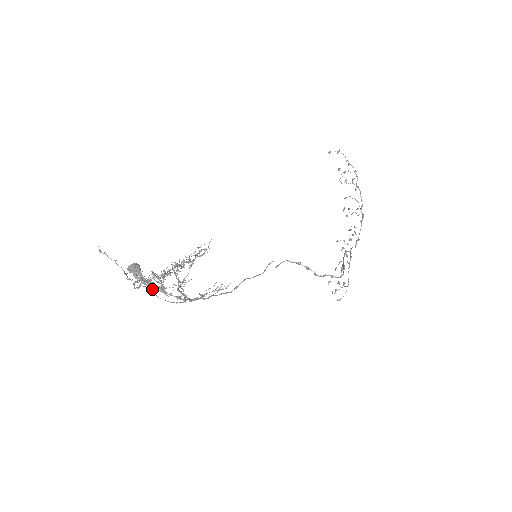
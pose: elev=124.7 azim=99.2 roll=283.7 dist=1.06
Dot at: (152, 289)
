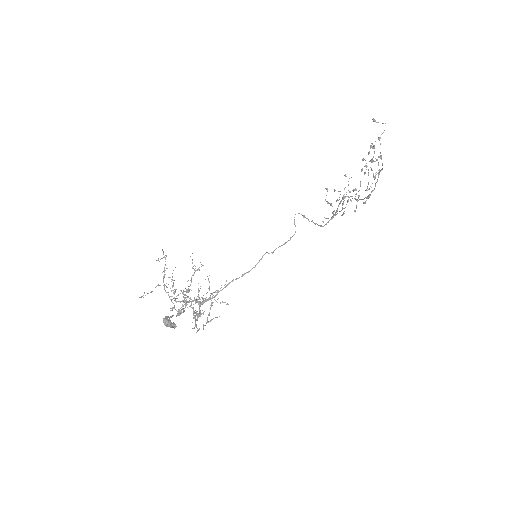
Dot at: (178, 313)
